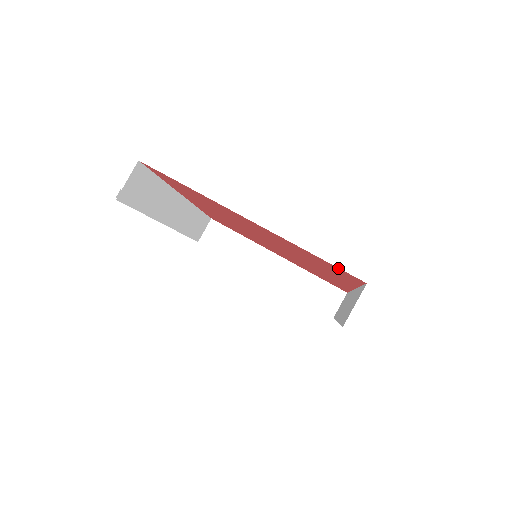
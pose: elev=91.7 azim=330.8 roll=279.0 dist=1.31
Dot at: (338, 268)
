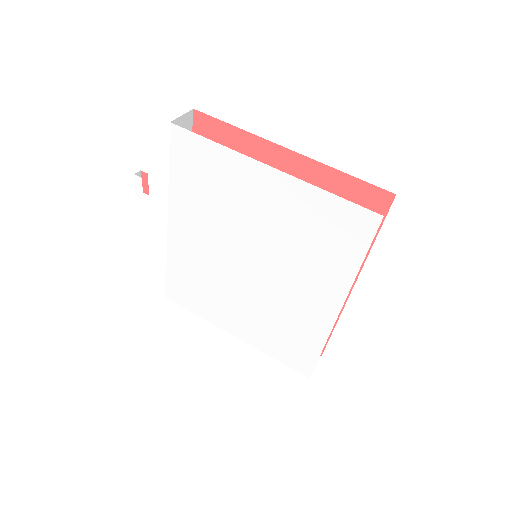
Dot at: (369, 186)
